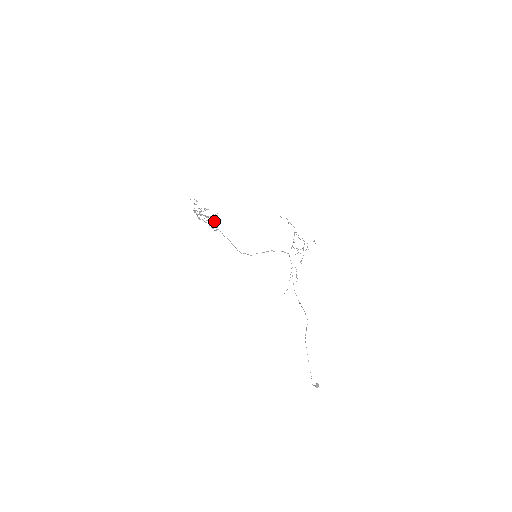
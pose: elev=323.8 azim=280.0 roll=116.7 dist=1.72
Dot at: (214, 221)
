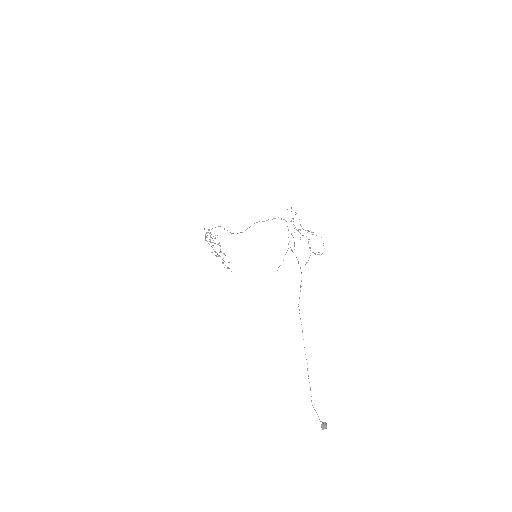
Dot at: (224, 261)
